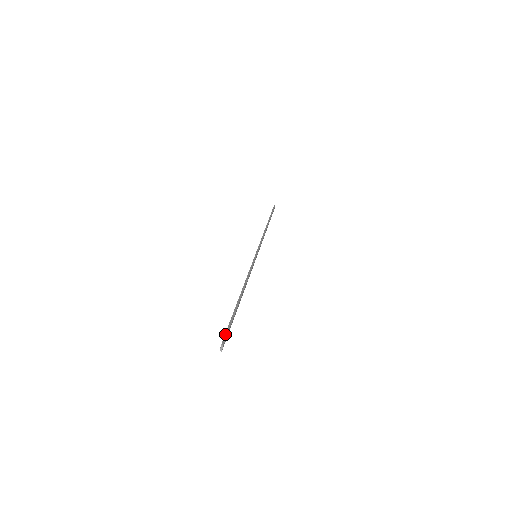
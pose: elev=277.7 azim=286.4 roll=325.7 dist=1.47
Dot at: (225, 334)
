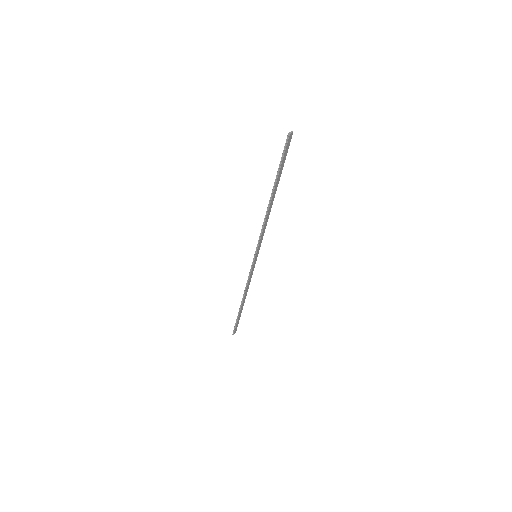
Dot at: (288, 143)
